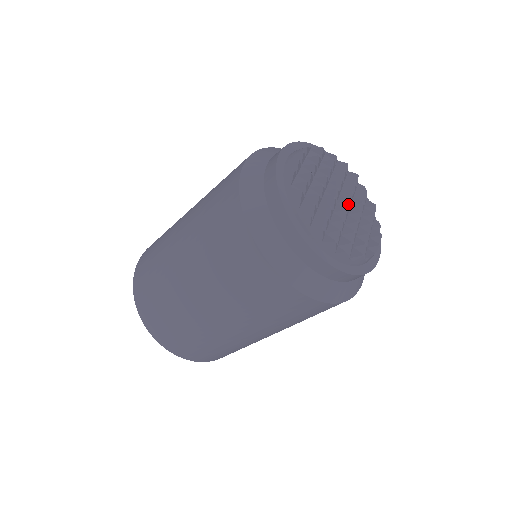
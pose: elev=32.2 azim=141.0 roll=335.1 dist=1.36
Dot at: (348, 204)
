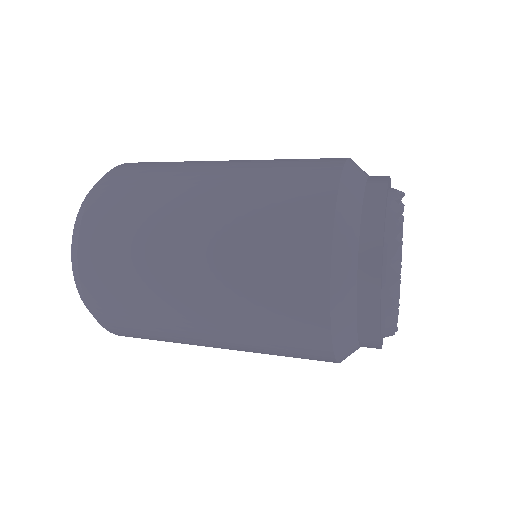
Dot at: occluded
